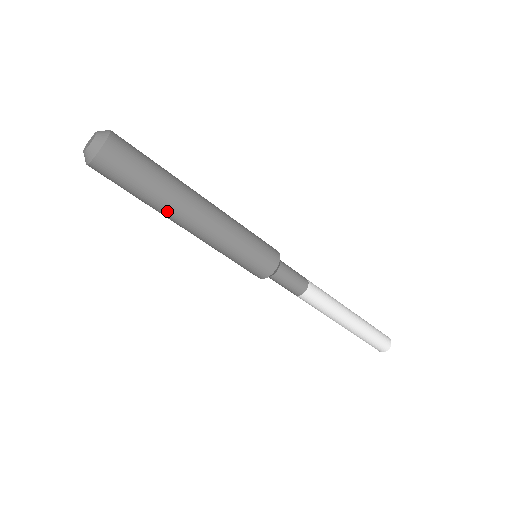
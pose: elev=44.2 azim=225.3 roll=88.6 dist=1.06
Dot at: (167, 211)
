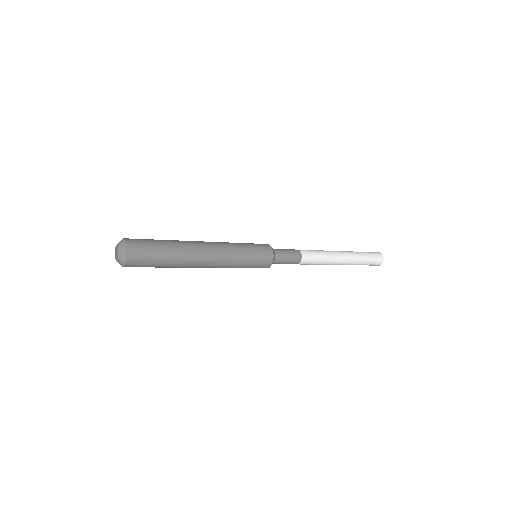
Dot at: (185, 264)
